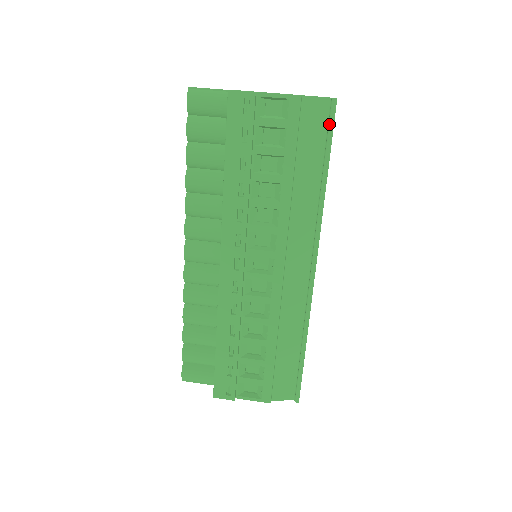
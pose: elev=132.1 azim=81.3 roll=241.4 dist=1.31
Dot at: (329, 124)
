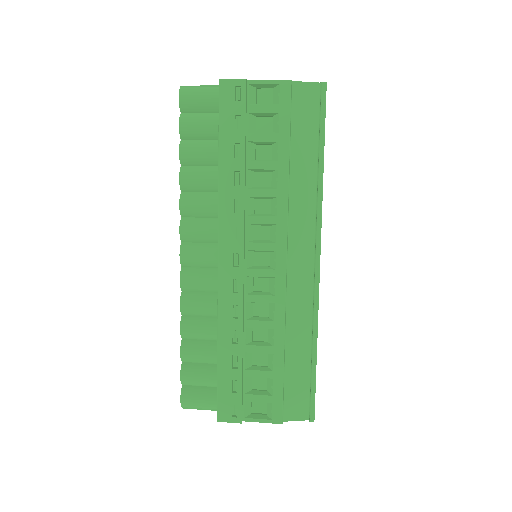
Dot at: (321, 107)
